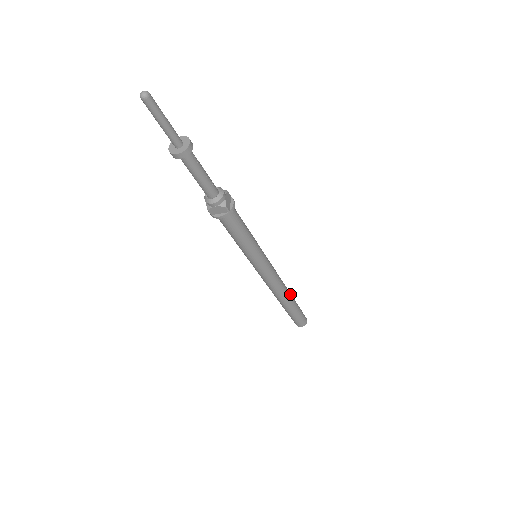
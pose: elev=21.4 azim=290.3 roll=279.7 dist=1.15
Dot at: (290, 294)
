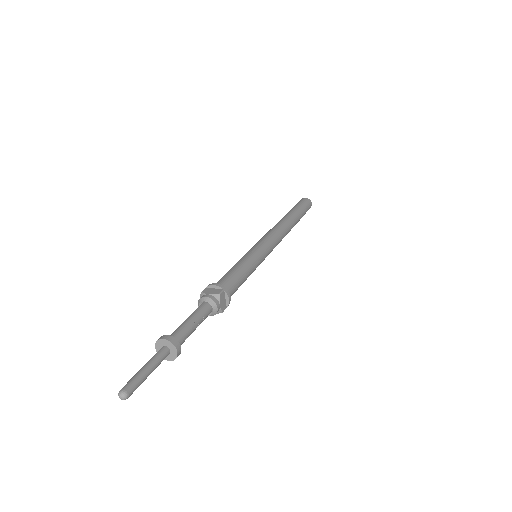
Dot at: (293, 223)
